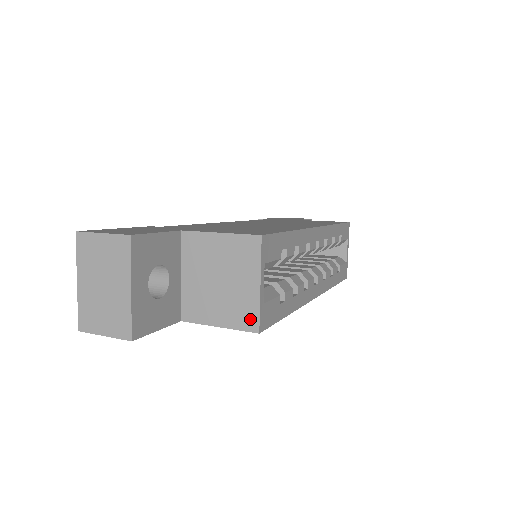
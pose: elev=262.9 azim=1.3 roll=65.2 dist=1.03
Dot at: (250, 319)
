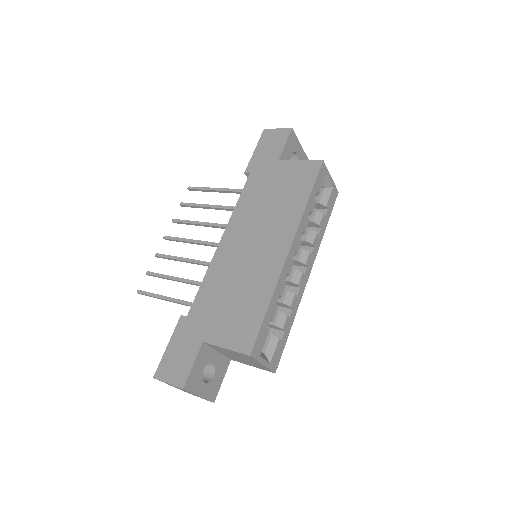
Dot at: (267, 370)
